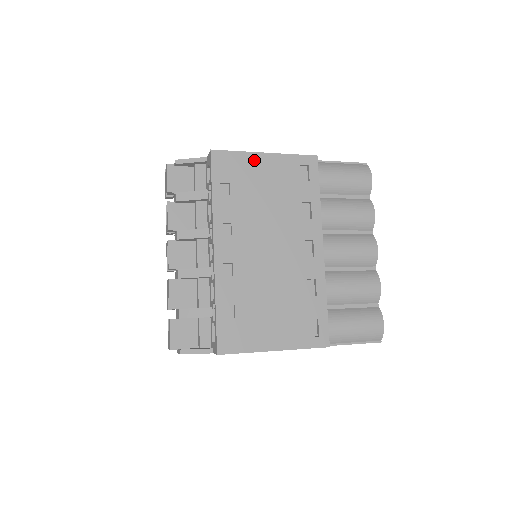
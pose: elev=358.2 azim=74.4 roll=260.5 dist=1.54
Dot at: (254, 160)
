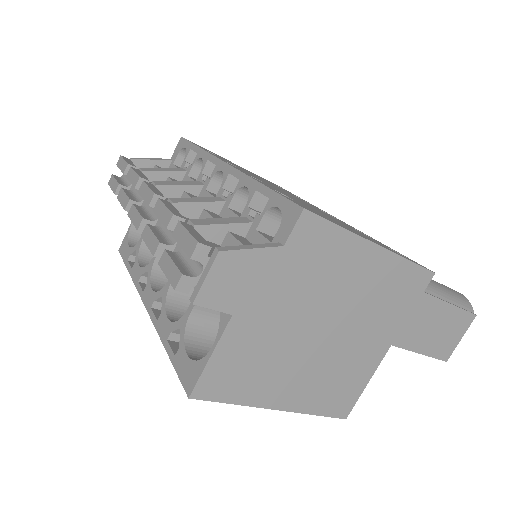
Dot at: occluded
